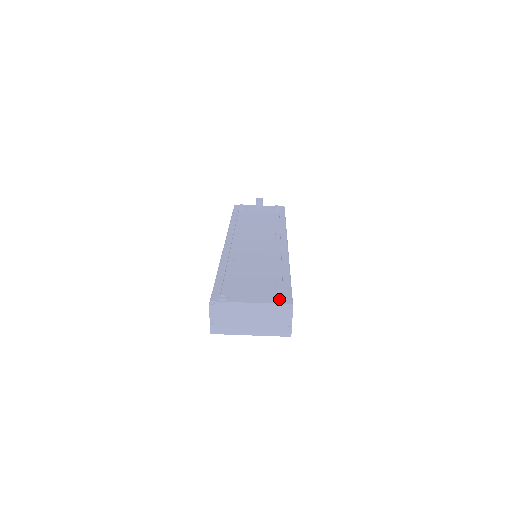
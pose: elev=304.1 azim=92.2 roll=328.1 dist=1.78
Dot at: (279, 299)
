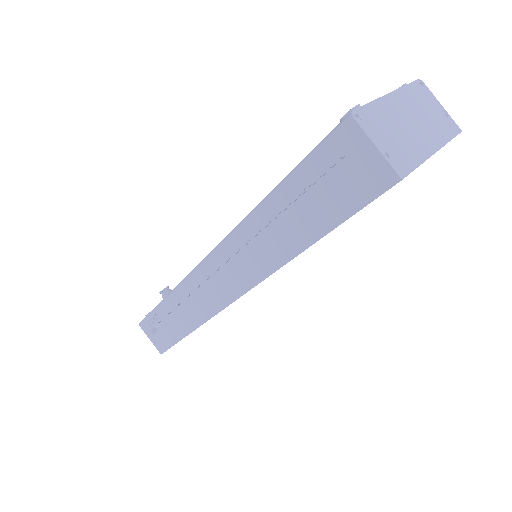
Dot at: (401, 86)
